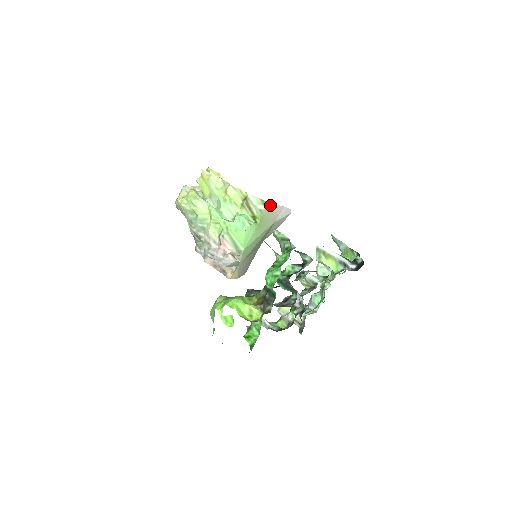
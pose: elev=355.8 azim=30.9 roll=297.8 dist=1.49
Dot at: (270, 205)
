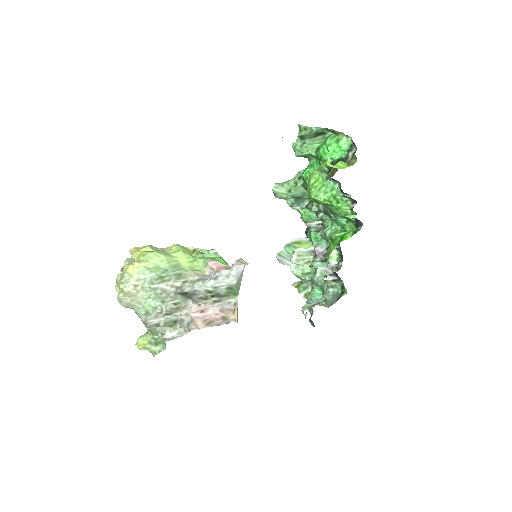
Dot at: occluded
